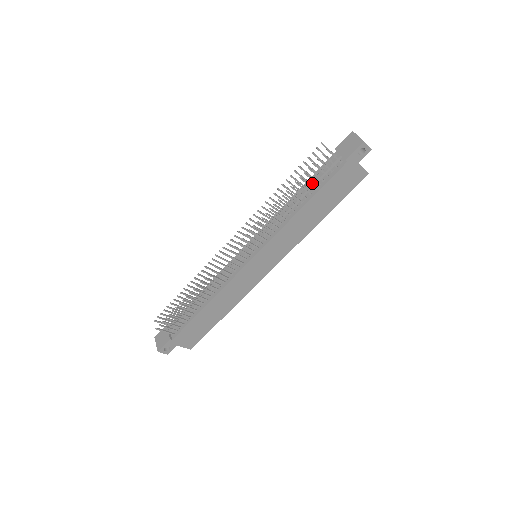
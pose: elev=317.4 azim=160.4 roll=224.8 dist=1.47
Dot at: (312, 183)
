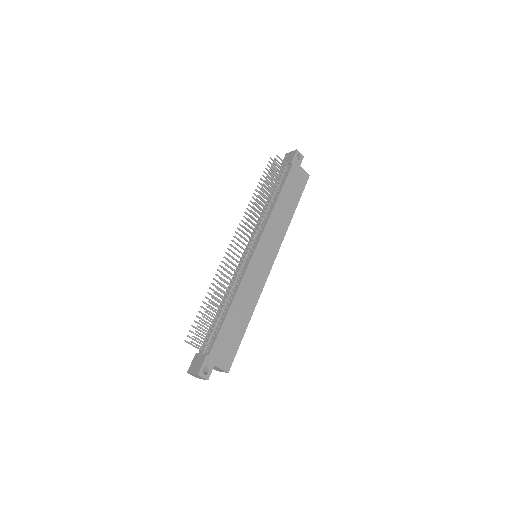
Dot at: (275, 186)
